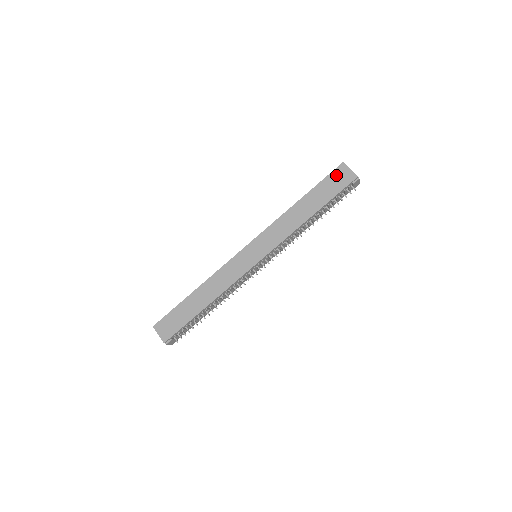
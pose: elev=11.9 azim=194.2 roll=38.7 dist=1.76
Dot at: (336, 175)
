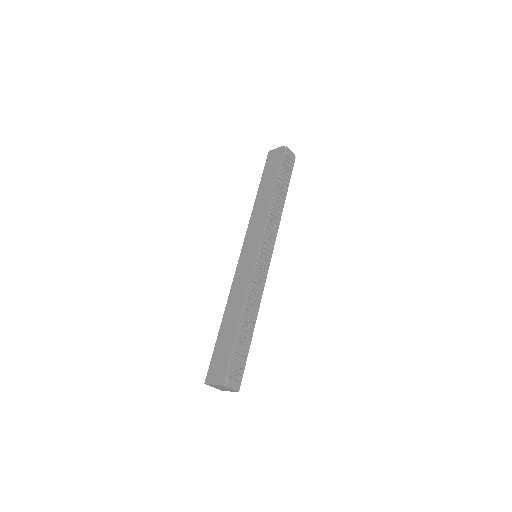
Dot at: (270, 160)
